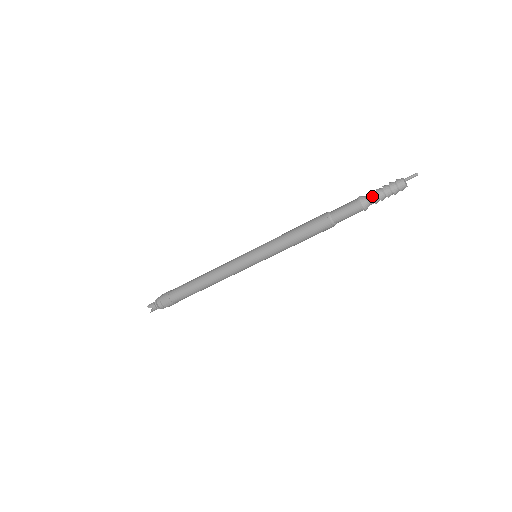
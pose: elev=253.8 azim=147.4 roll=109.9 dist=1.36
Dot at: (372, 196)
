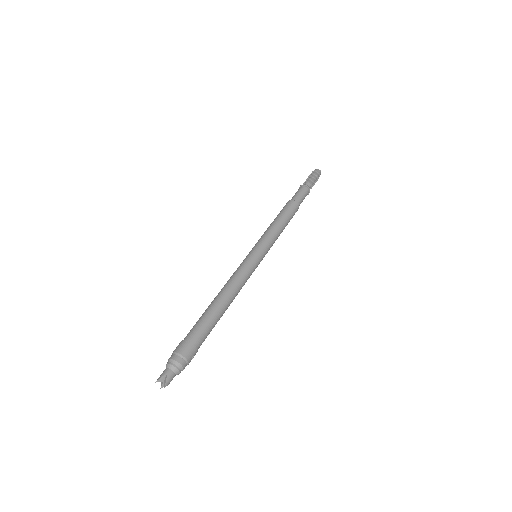
Dot at: (307, 181)
